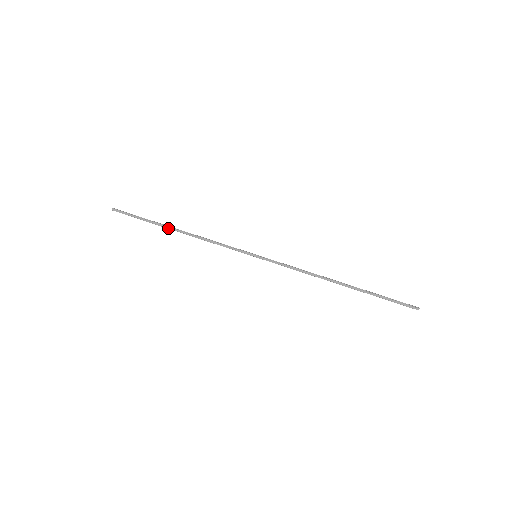
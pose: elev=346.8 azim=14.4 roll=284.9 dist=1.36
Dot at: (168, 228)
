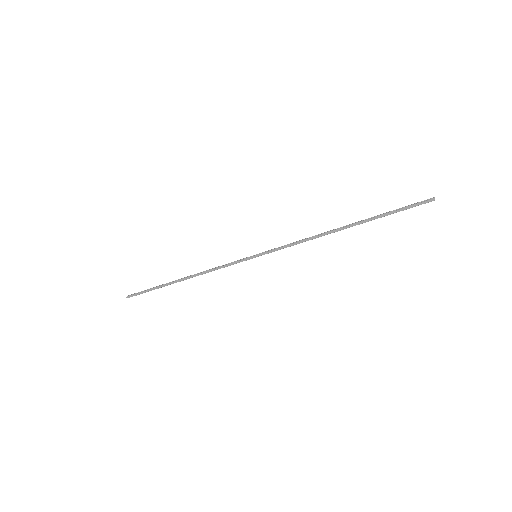
Dot at: occluded
